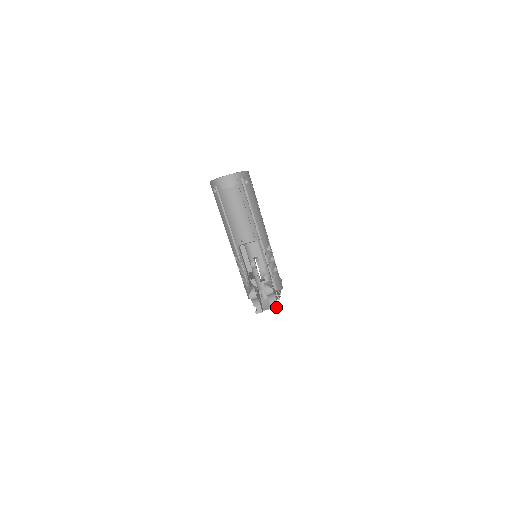
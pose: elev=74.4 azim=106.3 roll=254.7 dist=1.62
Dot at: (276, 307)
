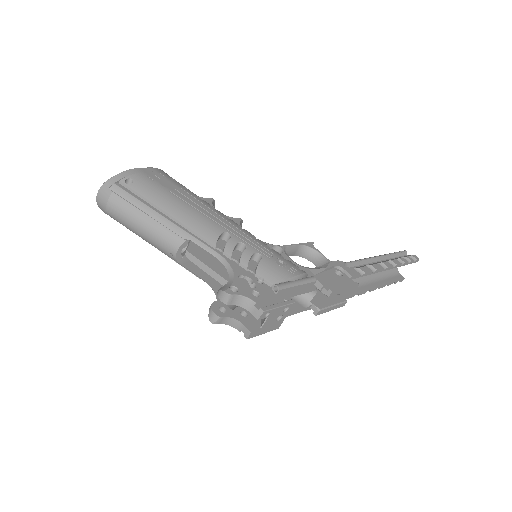
Dot at: (260, 313)
